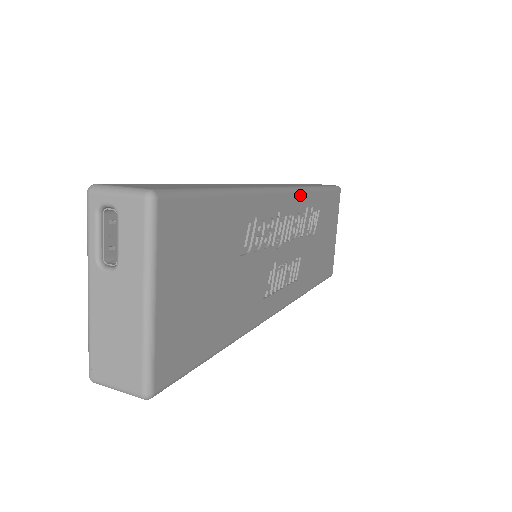
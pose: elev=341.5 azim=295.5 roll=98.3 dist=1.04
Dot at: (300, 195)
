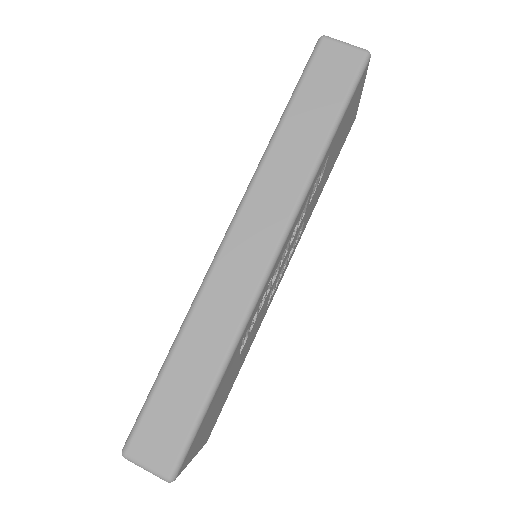
Dot at: (296, 219)
